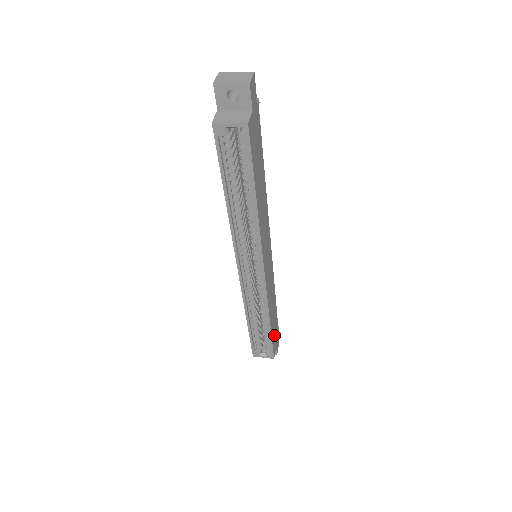
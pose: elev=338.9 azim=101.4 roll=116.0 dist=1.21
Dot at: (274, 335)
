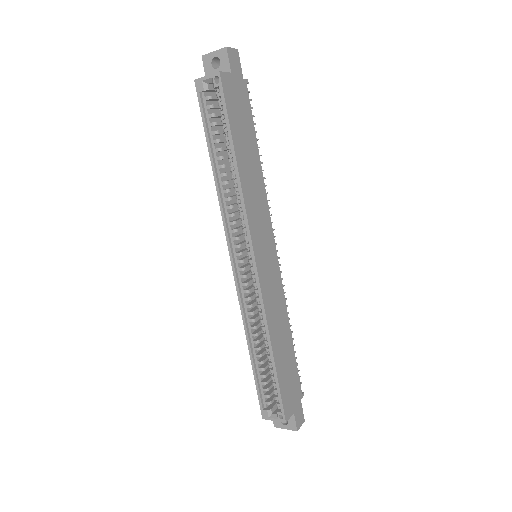
Dot at: (287, 386)
